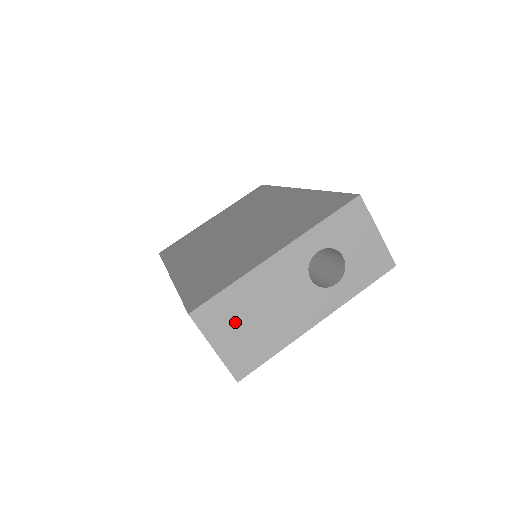
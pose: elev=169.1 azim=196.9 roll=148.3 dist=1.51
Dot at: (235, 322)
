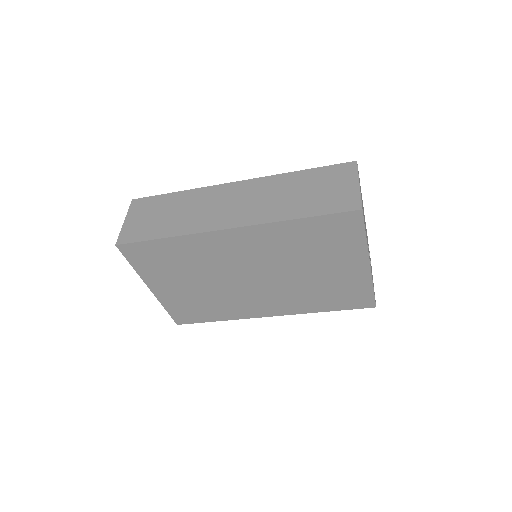
Dot at: occluded
